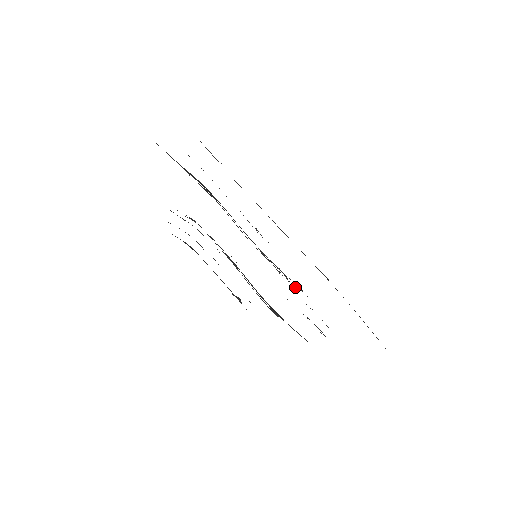
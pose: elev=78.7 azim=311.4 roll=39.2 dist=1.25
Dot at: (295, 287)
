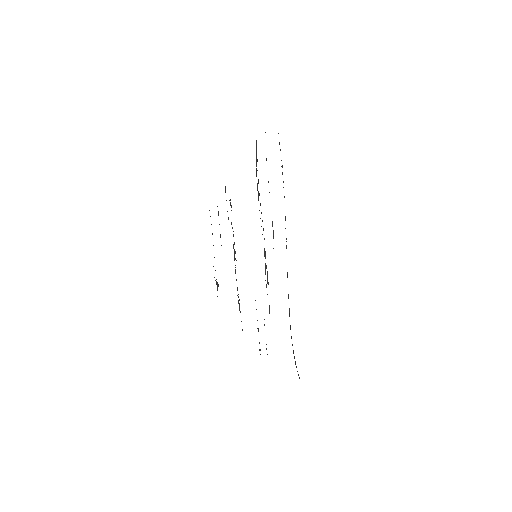
Dot at: occluded
